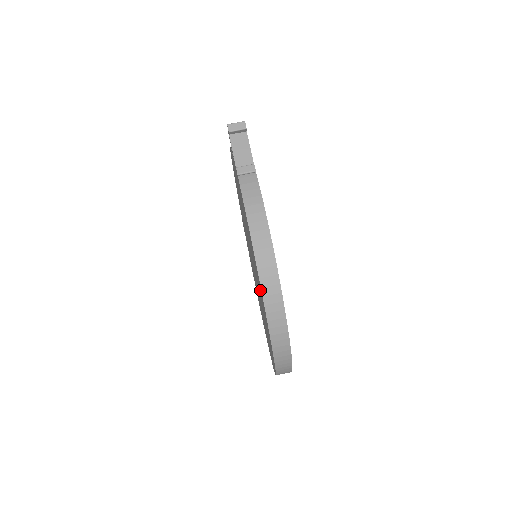
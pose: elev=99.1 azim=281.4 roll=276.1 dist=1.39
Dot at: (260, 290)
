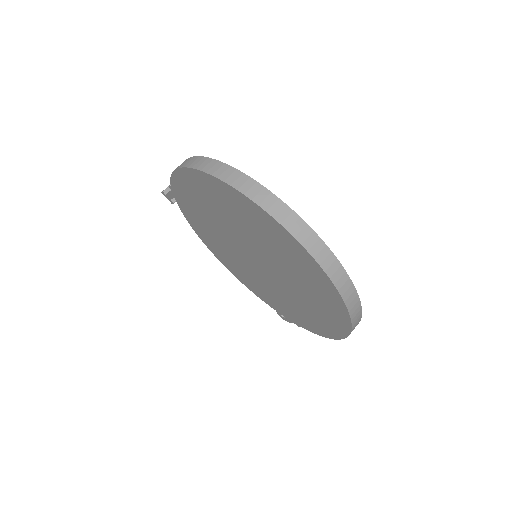
Dot at: (214, 192)
